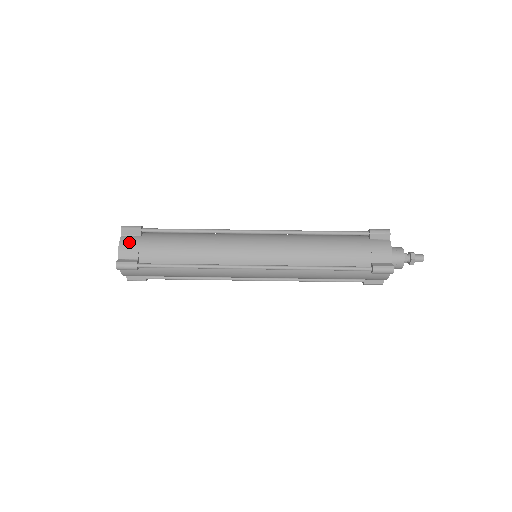
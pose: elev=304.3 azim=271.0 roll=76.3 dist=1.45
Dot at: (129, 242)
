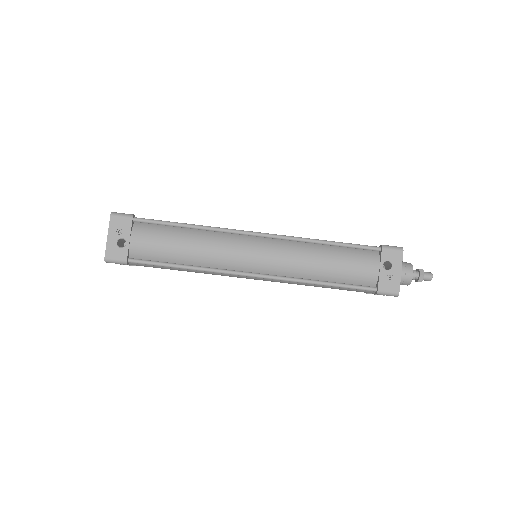
Dot at: occluded
